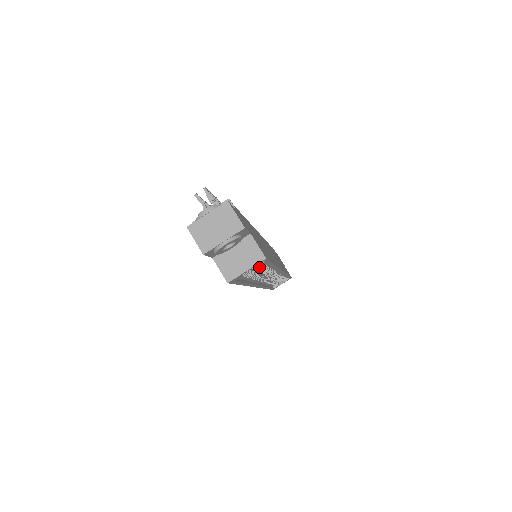
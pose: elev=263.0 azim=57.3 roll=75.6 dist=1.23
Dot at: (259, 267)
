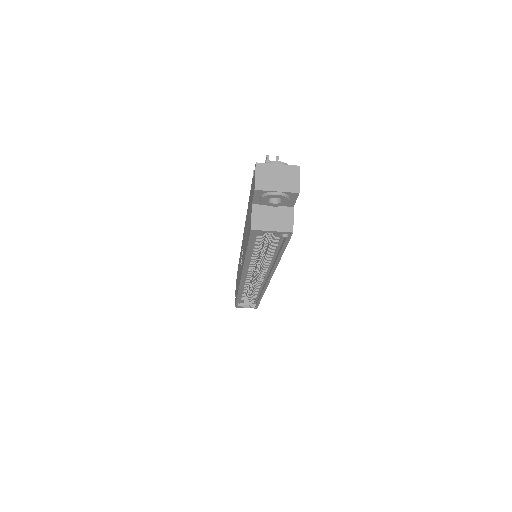
Dot at: (269, 249)
